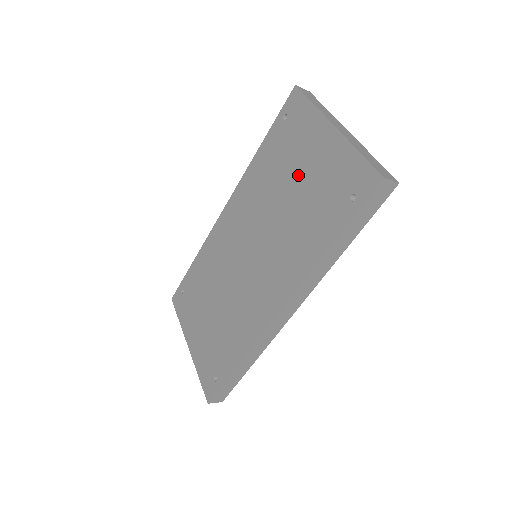
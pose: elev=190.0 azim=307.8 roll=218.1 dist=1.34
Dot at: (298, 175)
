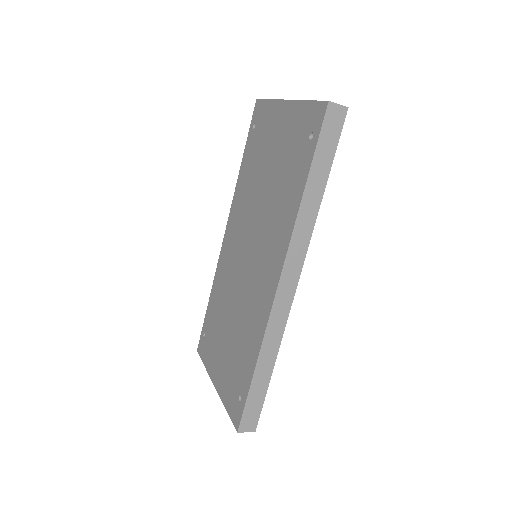
Dot at: (270, 157)
